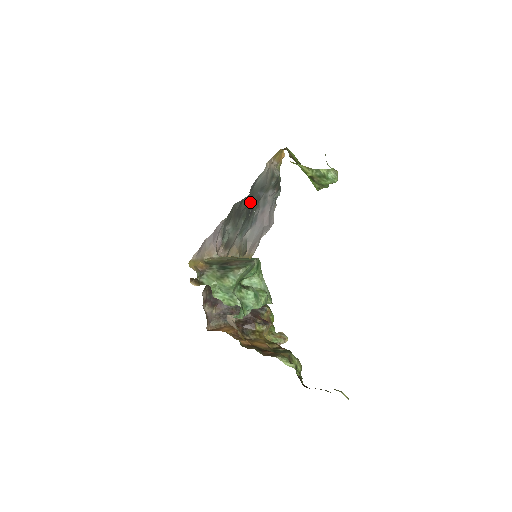
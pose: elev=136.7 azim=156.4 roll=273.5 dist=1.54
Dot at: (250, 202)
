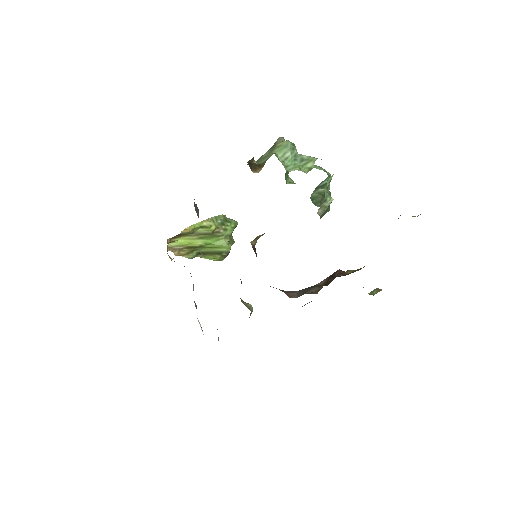
Dot at: occluded
